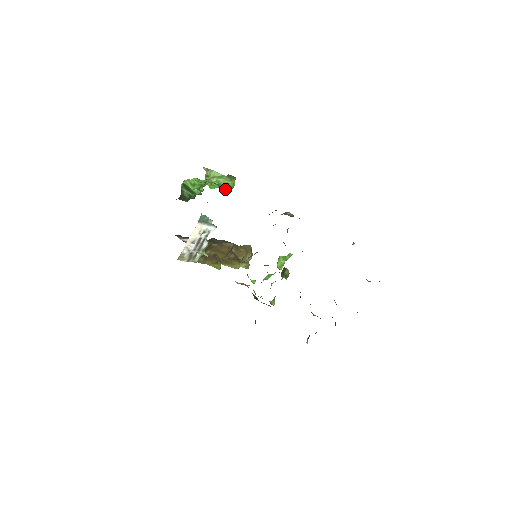
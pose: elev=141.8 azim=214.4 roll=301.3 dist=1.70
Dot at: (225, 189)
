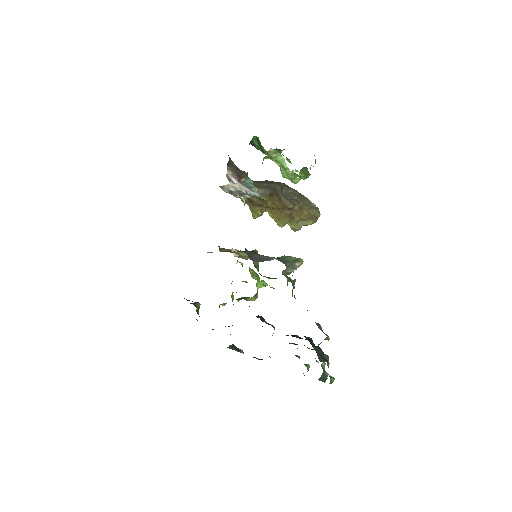
Dot at: occluded
